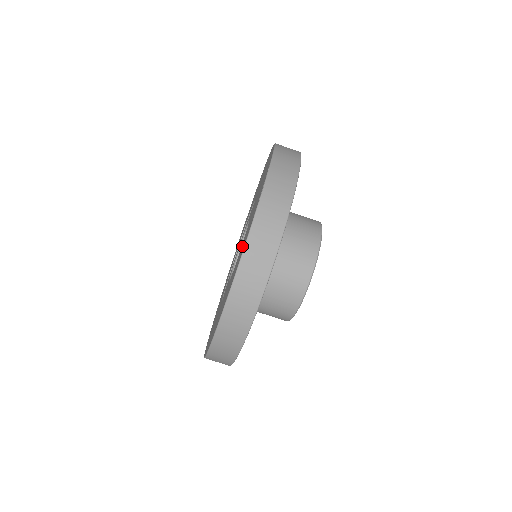
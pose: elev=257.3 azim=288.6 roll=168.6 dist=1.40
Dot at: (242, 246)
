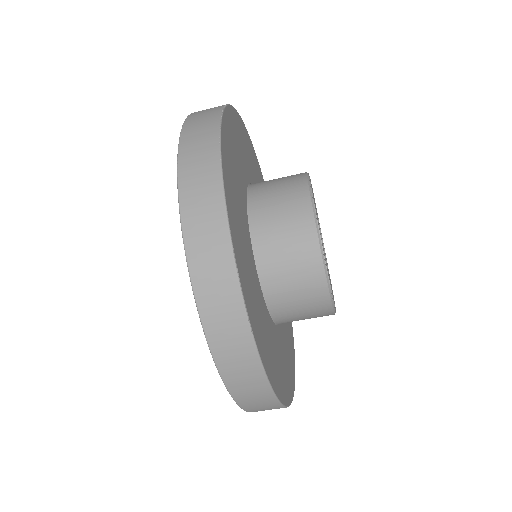
Dot at: occluded
